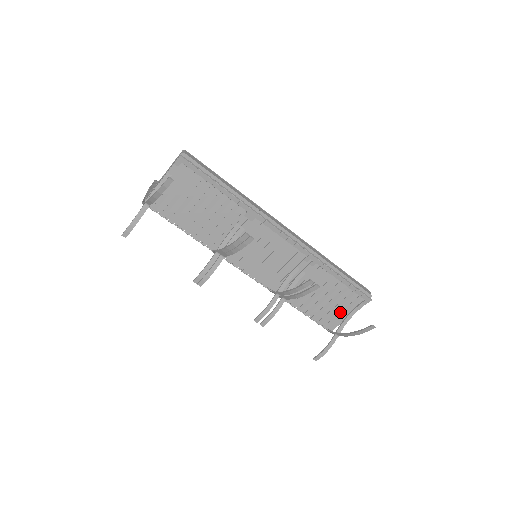
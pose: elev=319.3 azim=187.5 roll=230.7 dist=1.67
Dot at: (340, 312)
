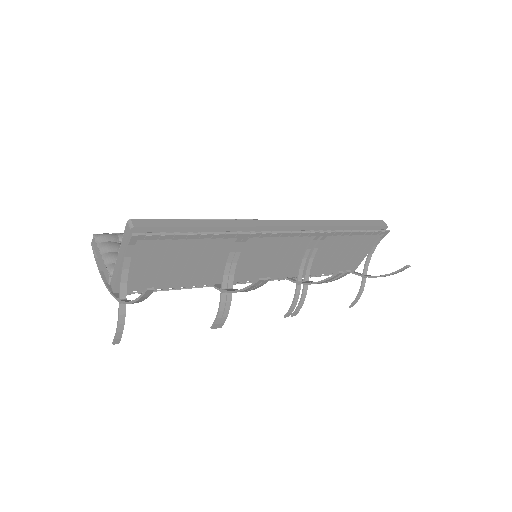
Dot at: (360, 255)
